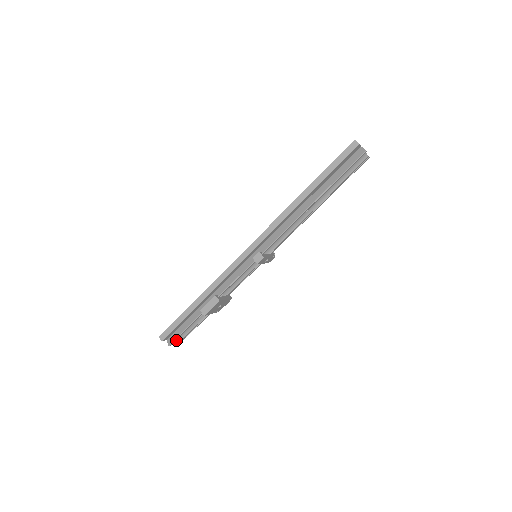
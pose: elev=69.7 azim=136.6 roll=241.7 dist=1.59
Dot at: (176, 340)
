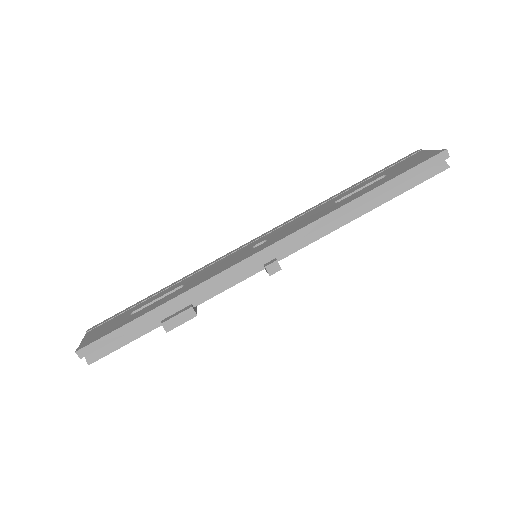
Dot at: occluded
